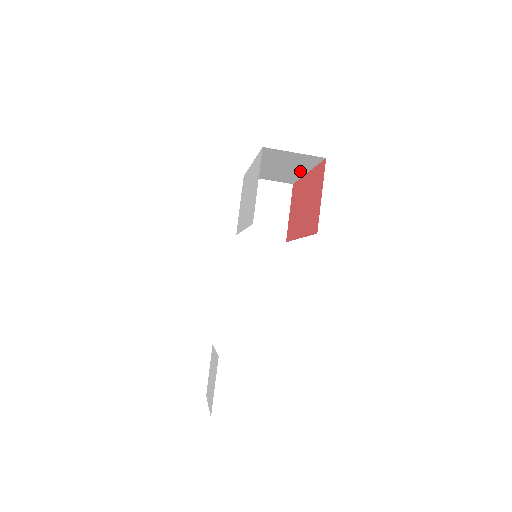
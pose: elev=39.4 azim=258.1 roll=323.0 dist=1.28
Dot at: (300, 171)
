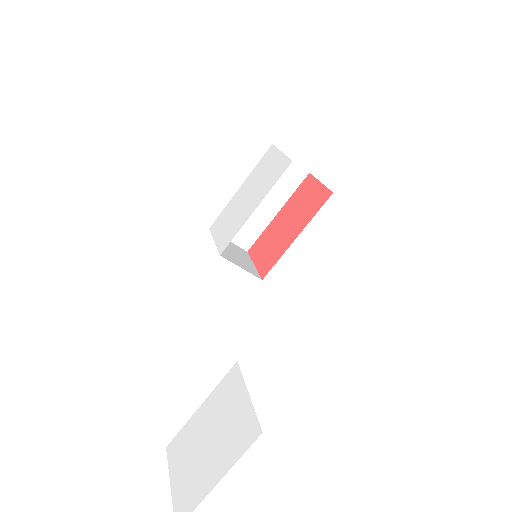
Dot at: (273, 209)
